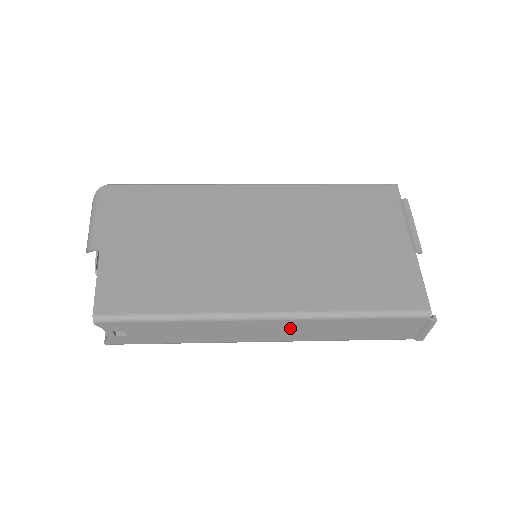
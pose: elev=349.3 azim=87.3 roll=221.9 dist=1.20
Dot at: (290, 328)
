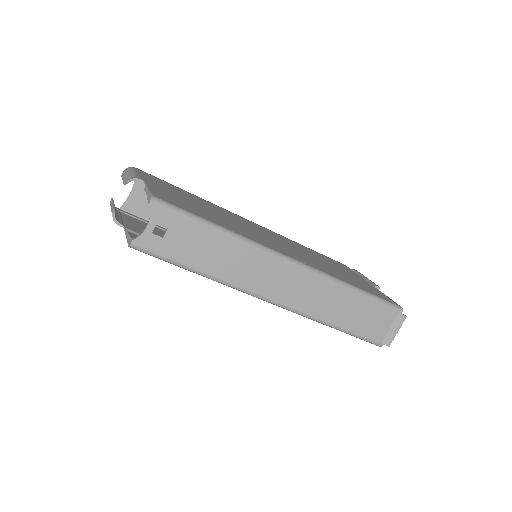
Dot at: (303, 286)
